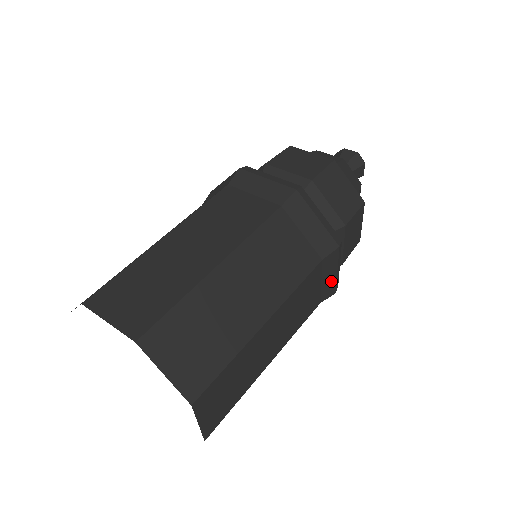
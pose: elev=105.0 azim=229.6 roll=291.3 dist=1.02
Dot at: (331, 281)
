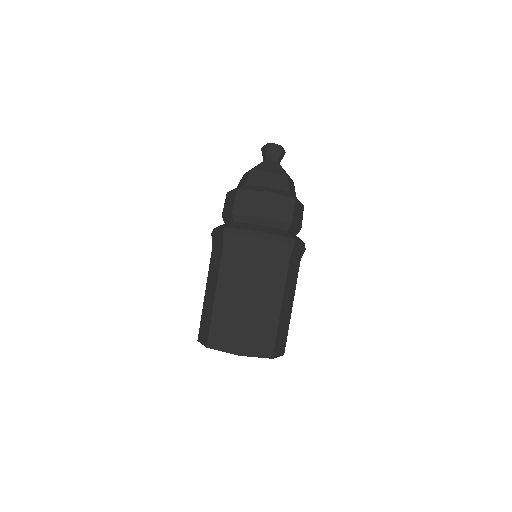
Dot at: (300, 252)
